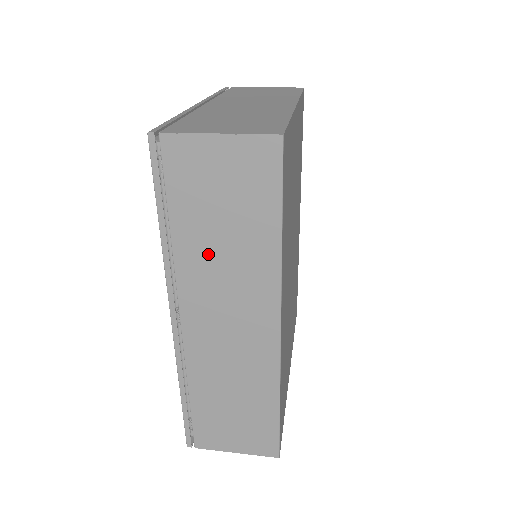
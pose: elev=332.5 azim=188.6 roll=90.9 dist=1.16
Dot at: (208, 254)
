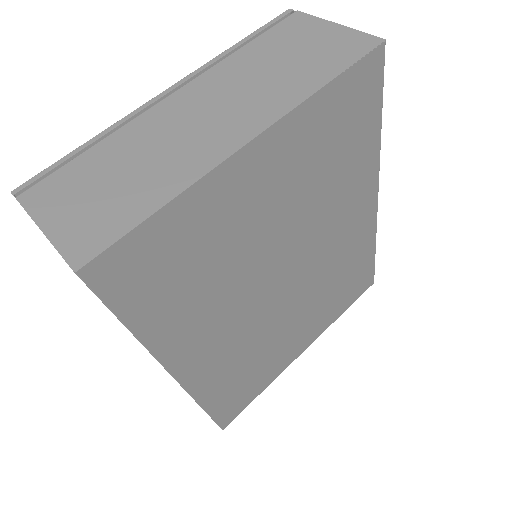
Dot at: occluded
